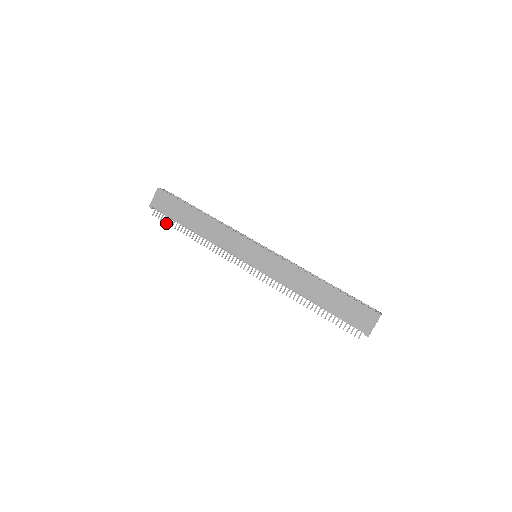
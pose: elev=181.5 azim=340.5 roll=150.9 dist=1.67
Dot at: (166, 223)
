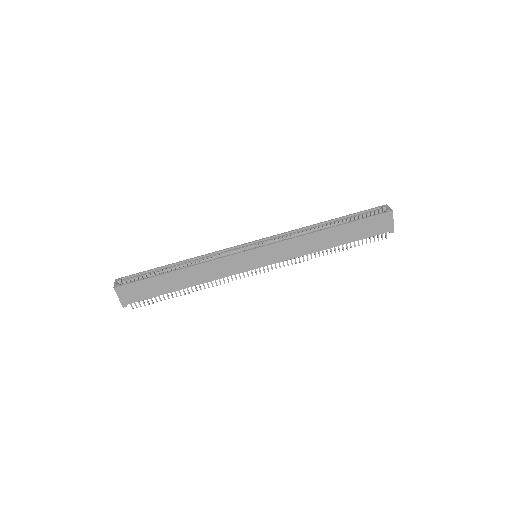
Dot at: (153, 303)
